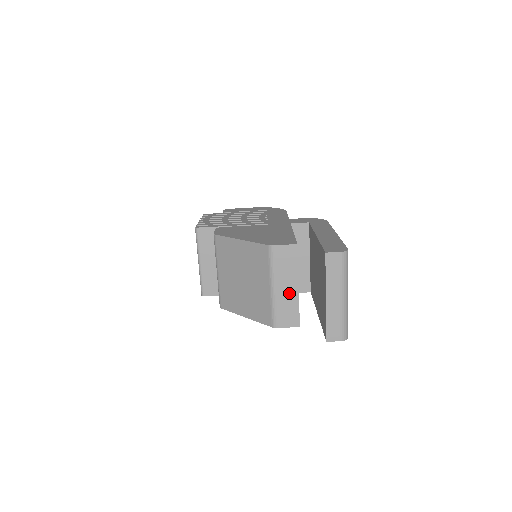
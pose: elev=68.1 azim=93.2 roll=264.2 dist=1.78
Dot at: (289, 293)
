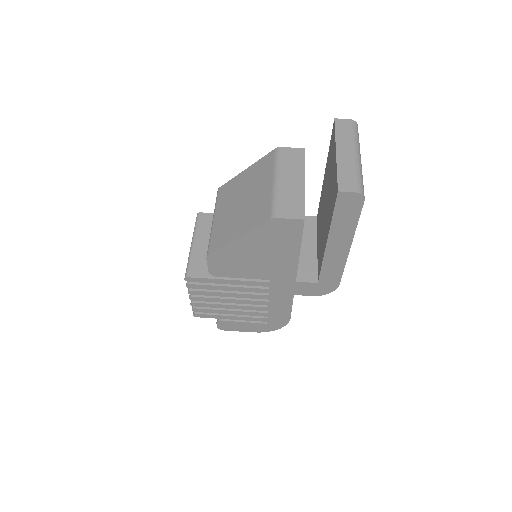
Dot at: (294, 186)
